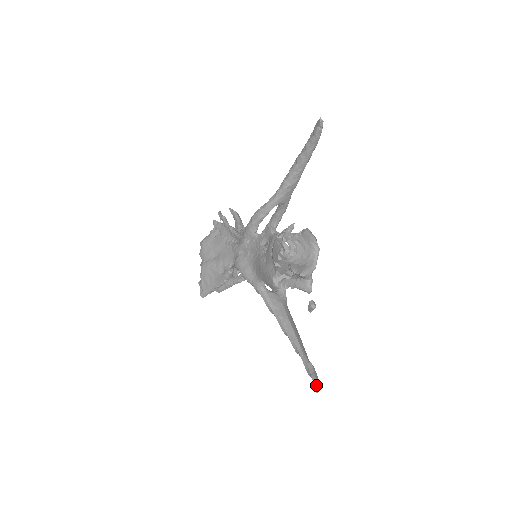
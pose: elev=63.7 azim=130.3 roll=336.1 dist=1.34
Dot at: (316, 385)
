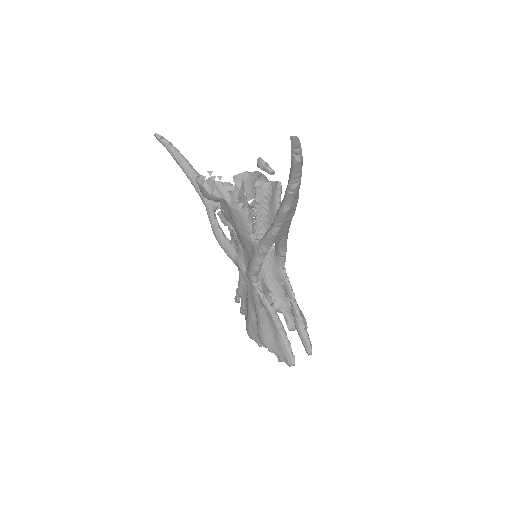
Dot at: occluded
